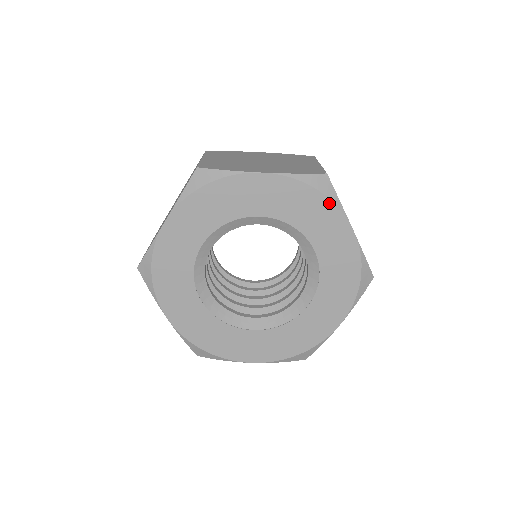
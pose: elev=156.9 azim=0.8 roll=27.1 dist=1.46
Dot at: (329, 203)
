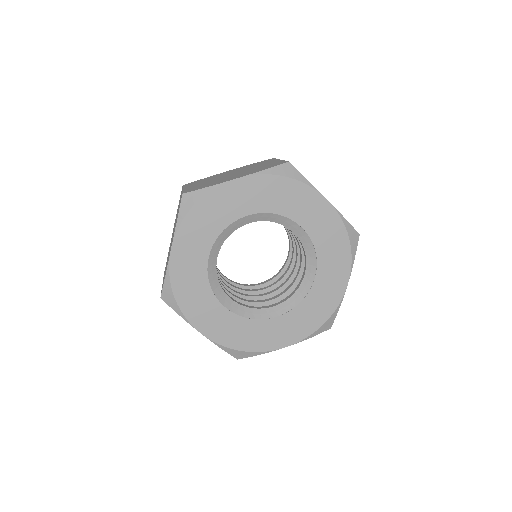
Dot at: (349, 254)
